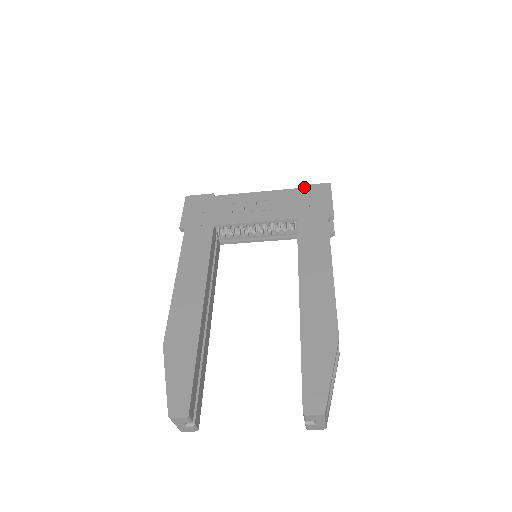
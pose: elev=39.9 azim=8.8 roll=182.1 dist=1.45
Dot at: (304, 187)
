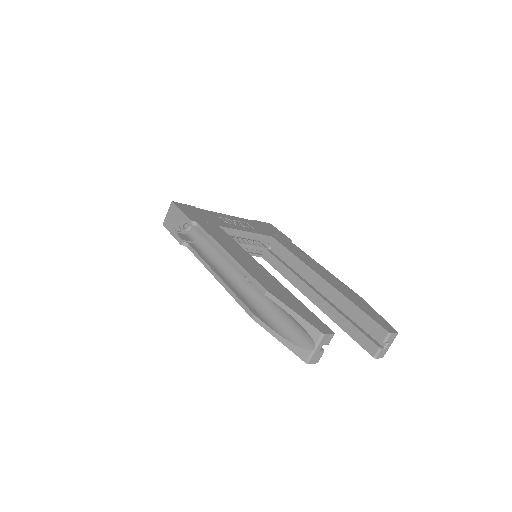
Dot at: (257, 221)
